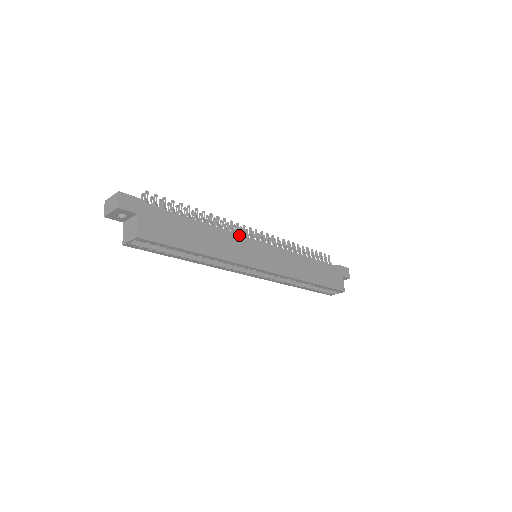
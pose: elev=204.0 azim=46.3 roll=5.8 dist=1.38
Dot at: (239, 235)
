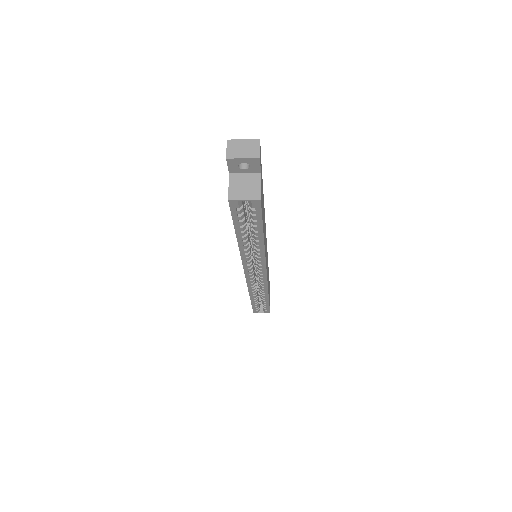
Dot at: occluded
